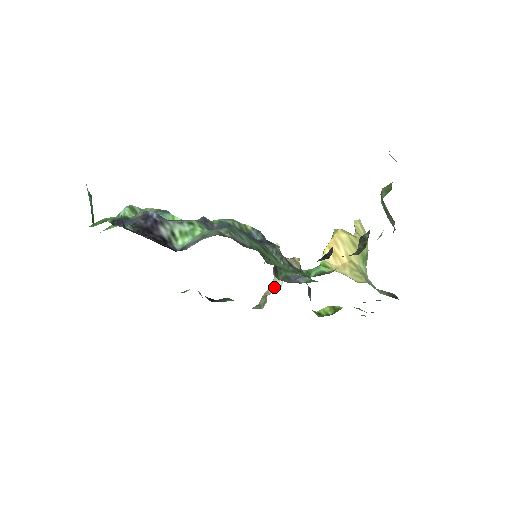
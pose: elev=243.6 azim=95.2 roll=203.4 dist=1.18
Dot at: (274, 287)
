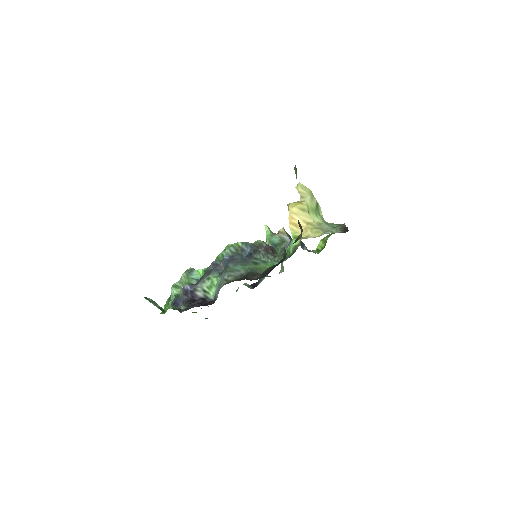
Dot at: occluded
